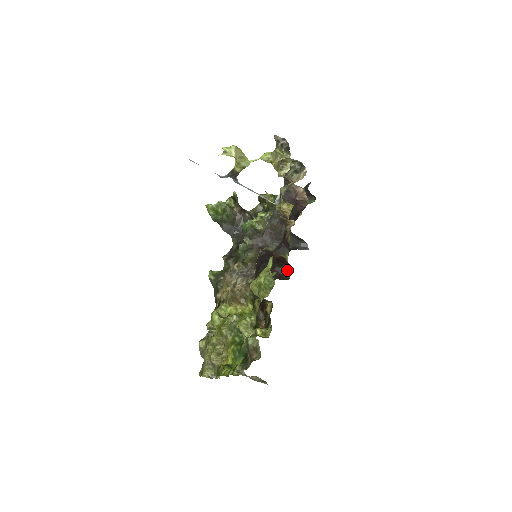
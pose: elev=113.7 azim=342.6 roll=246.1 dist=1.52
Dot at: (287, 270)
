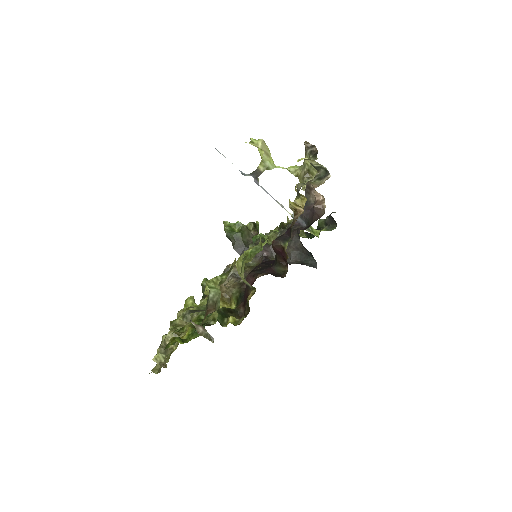
Dot at: (285, 270)
